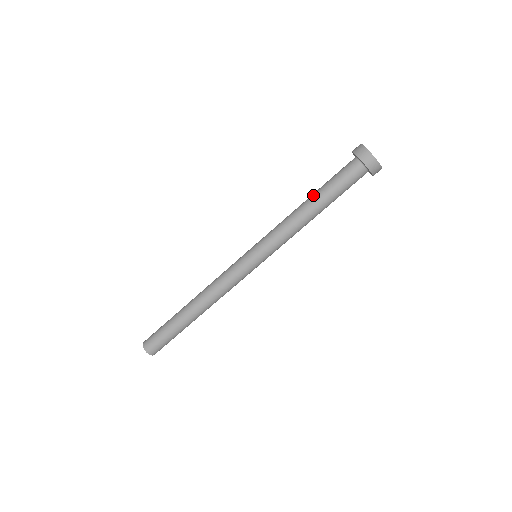
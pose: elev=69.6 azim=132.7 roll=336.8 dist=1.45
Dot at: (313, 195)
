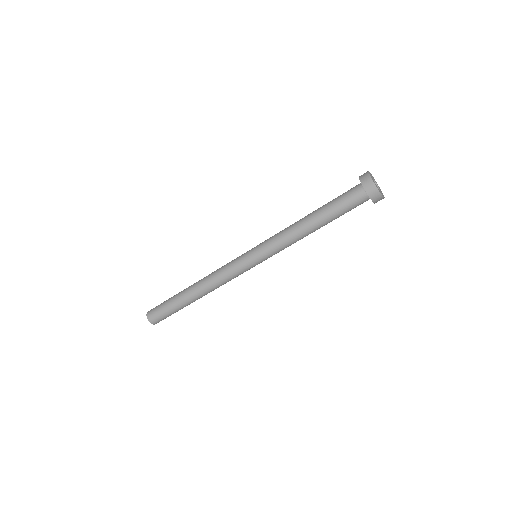
Dot at: (315, 210)
